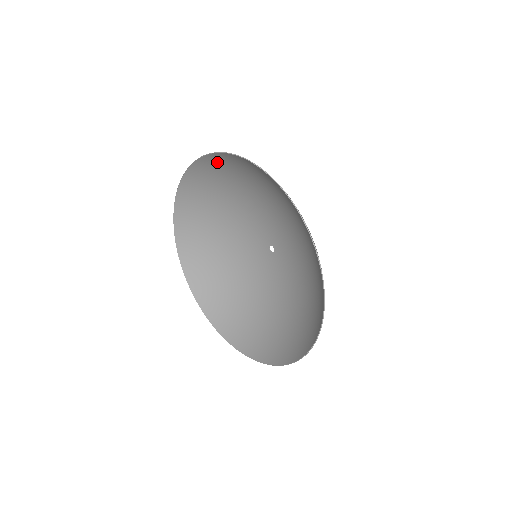
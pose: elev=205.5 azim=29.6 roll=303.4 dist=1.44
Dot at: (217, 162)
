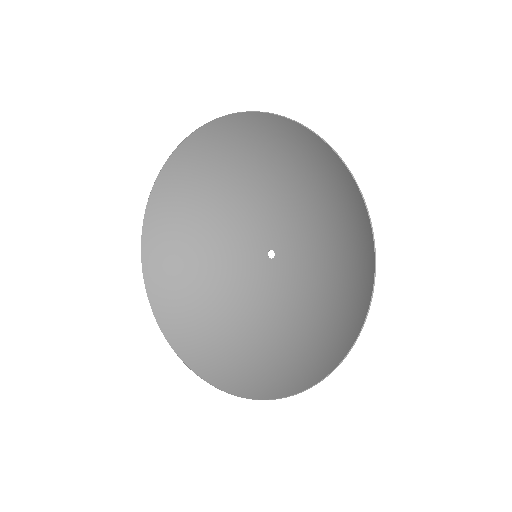
Dot at: (219, 135)
